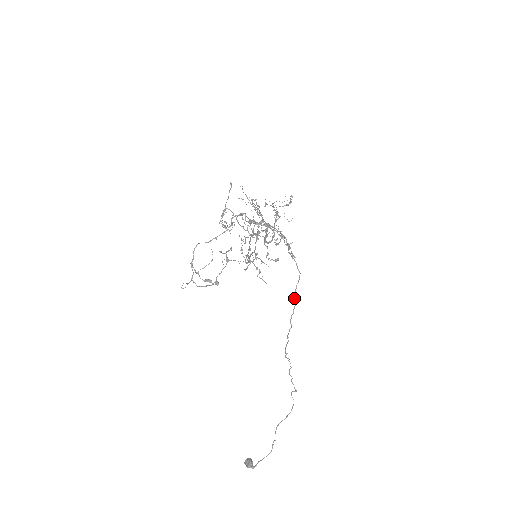
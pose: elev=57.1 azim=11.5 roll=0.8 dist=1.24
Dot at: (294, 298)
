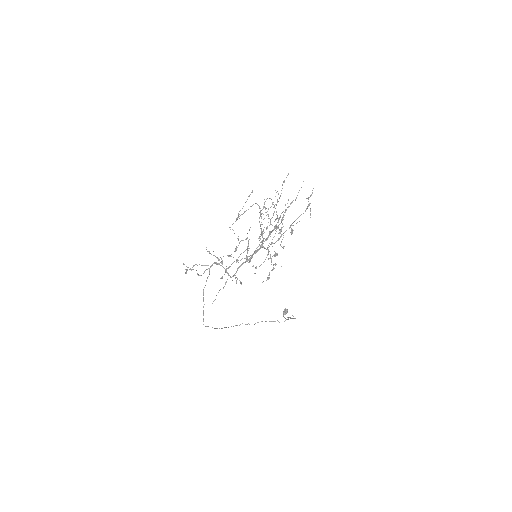
Dot at: occluded
